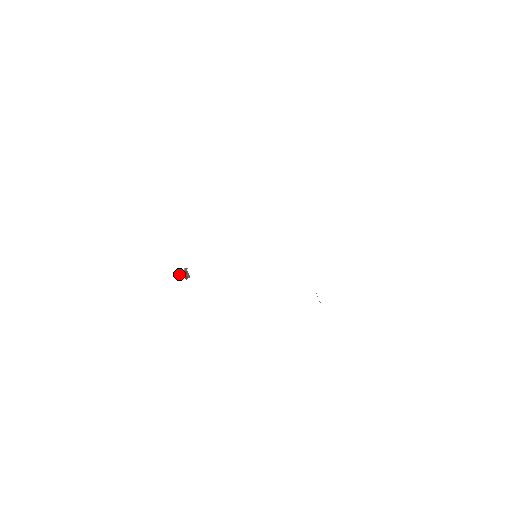
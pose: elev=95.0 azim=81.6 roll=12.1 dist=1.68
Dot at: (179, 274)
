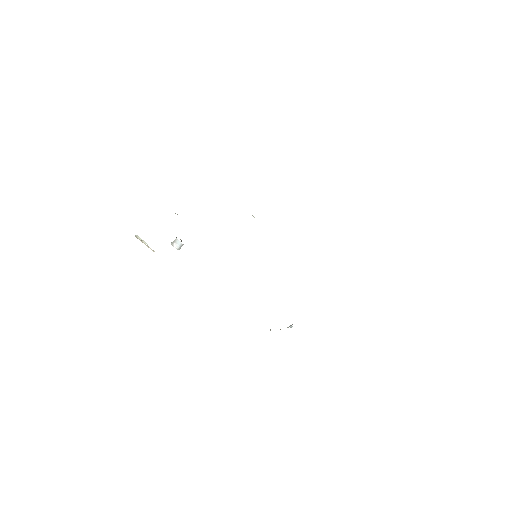
Dot at: (173, 241)
